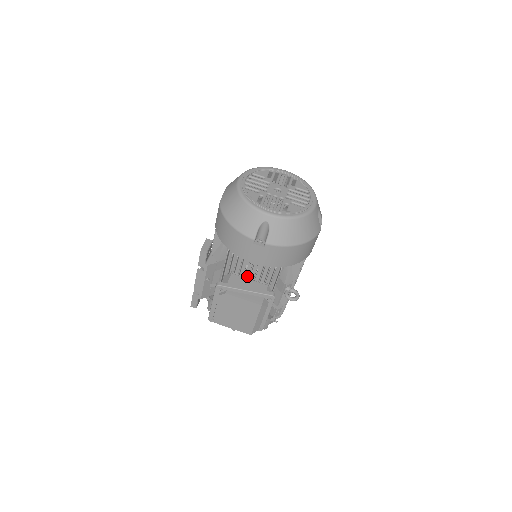
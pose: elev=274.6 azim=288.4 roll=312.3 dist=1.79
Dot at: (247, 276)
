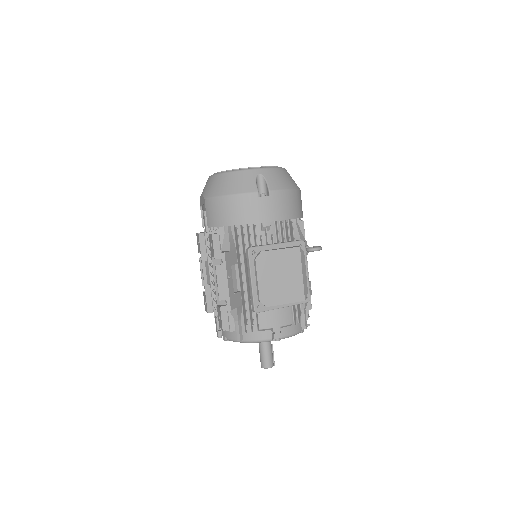
Dot at: occluded
